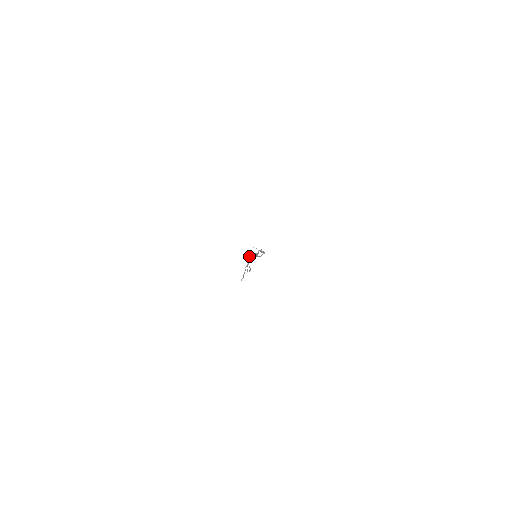
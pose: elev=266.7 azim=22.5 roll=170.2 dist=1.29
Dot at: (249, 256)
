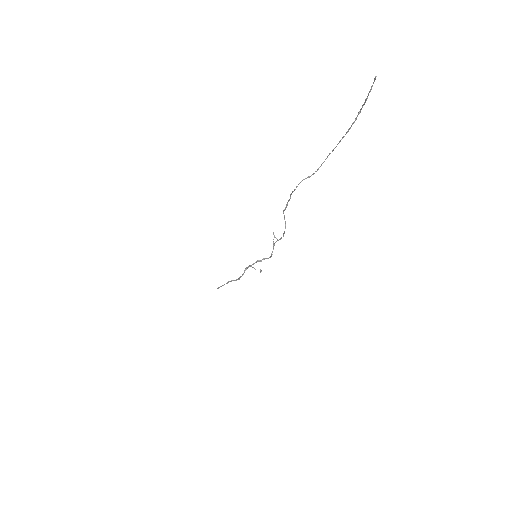
Dot at: occluded
